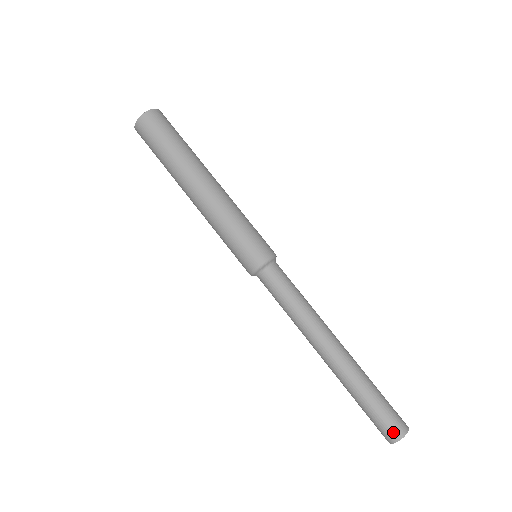
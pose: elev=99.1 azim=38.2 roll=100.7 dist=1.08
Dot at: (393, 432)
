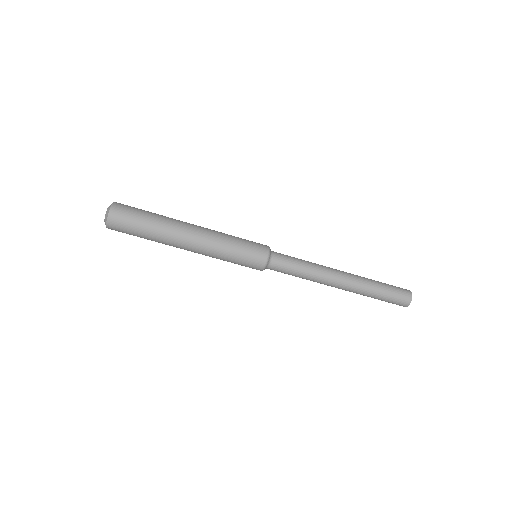
Dot at: (402, 305)
